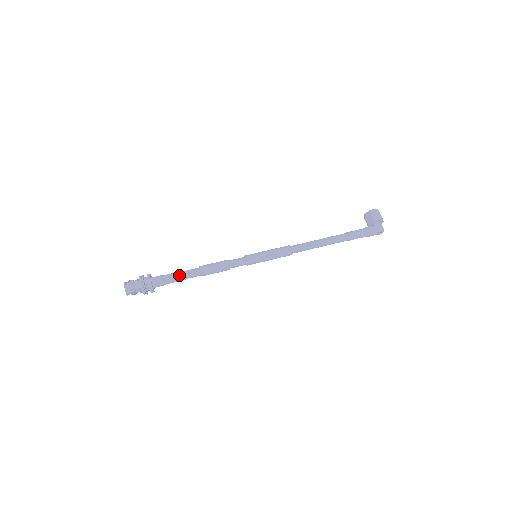
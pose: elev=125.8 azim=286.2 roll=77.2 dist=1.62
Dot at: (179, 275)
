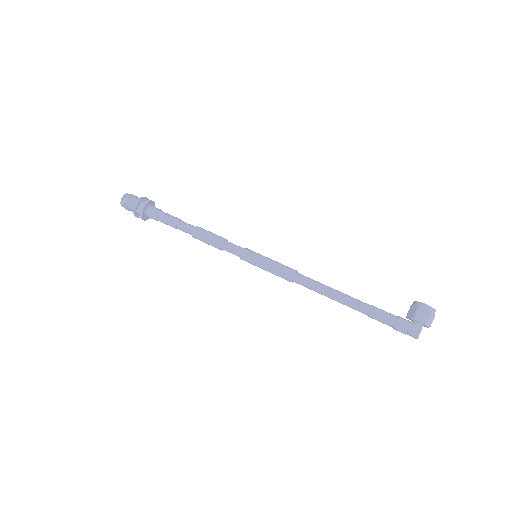
Dot at: (172, 221)
